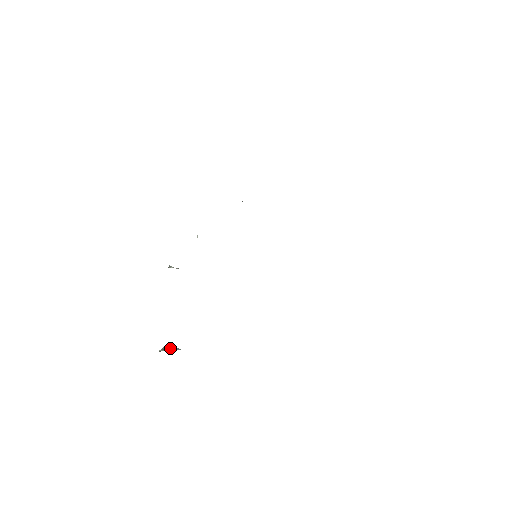
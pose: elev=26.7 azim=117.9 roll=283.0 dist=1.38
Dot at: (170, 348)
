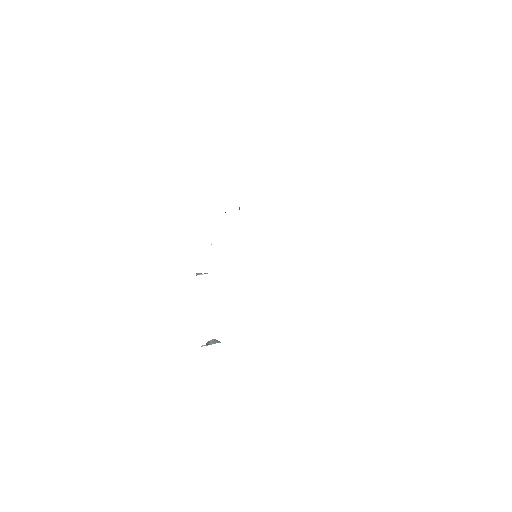
Dot at: (212, 342)
